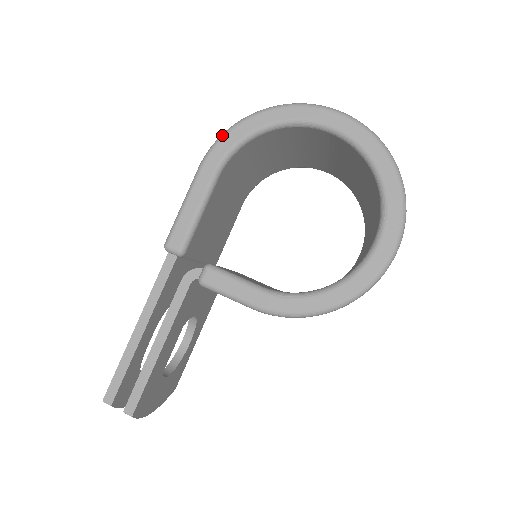
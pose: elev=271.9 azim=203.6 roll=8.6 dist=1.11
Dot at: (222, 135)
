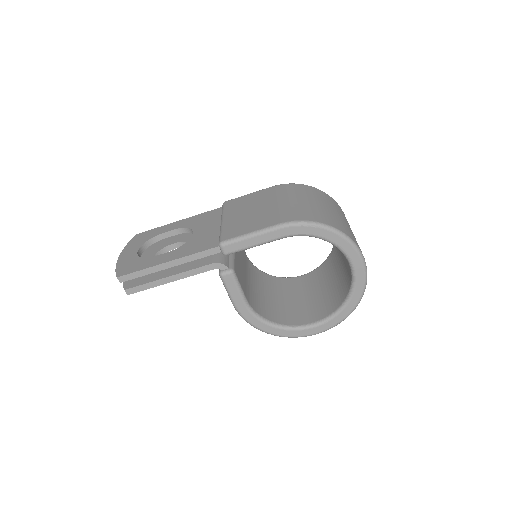
Dot at: (307, 223)
